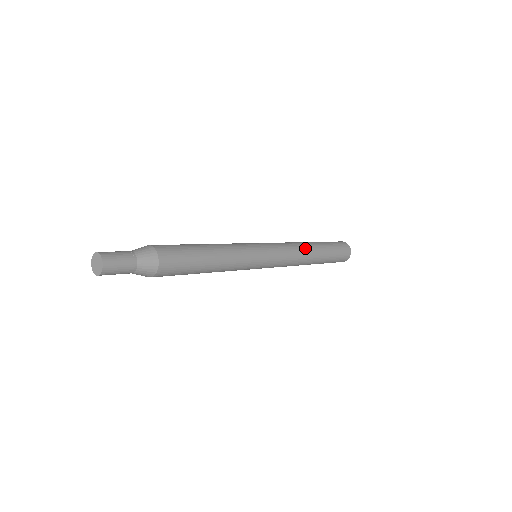
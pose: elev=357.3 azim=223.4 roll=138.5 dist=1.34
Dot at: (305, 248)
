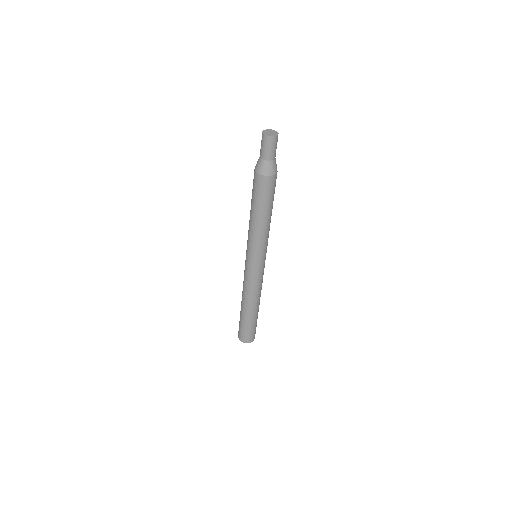
Dot at: occluded
